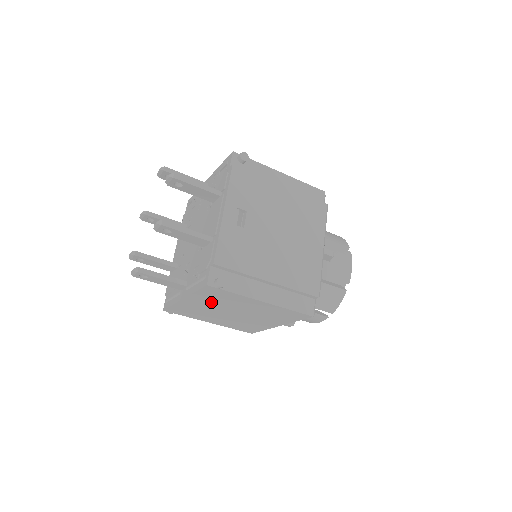
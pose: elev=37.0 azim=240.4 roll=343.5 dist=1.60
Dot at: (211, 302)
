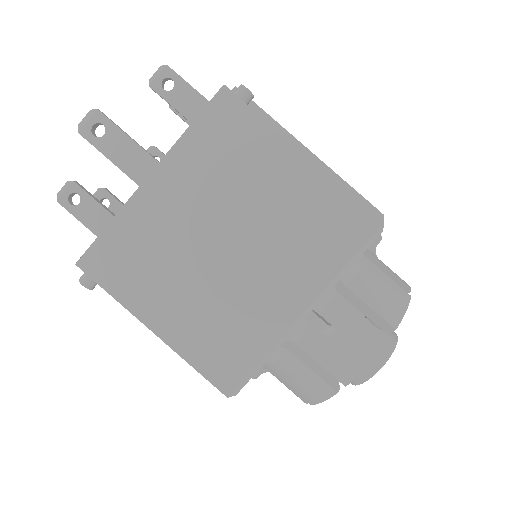
Dot at: (201, 181)
